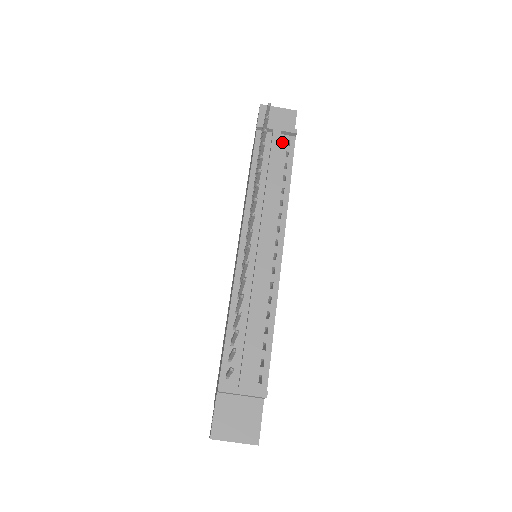
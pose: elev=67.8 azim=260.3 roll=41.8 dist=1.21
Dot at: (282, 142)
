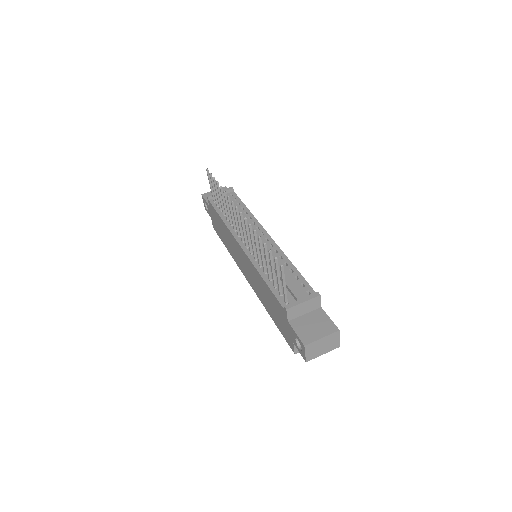
Dot at: occluded
